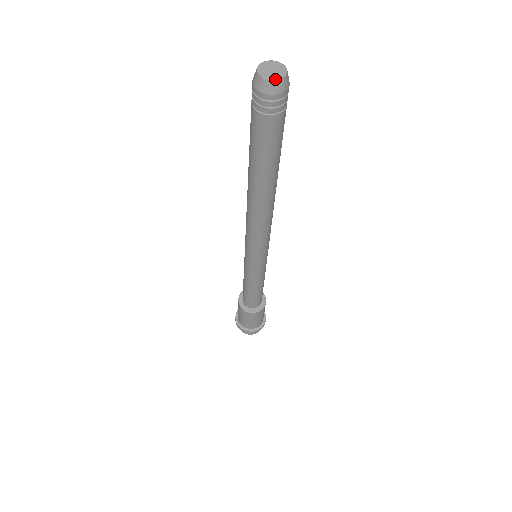
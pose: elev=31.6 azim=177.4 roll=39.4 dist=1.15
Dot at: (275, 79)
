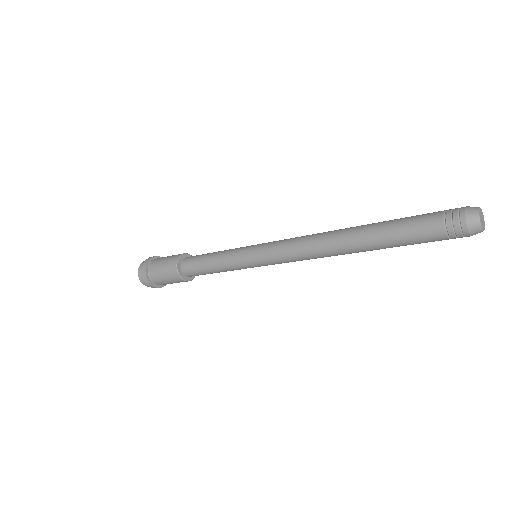
Dot at: occluded
